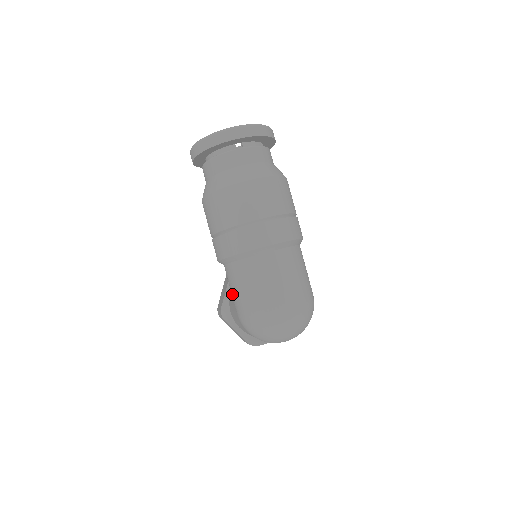
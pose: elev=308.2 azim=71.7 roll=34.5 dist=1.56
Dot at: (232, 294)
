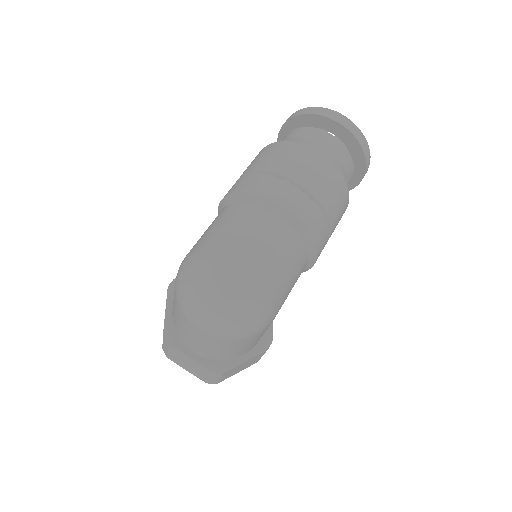
Dot at: occluded
